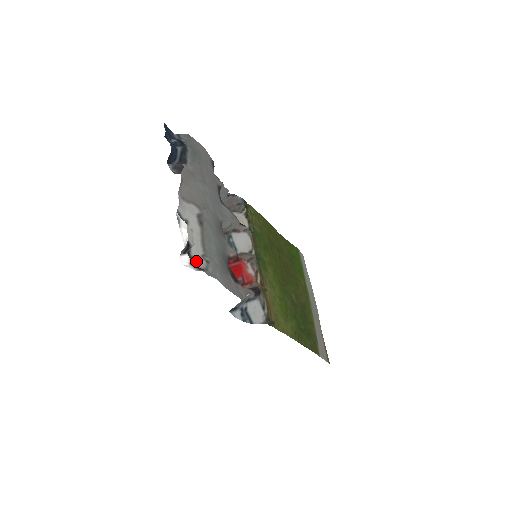
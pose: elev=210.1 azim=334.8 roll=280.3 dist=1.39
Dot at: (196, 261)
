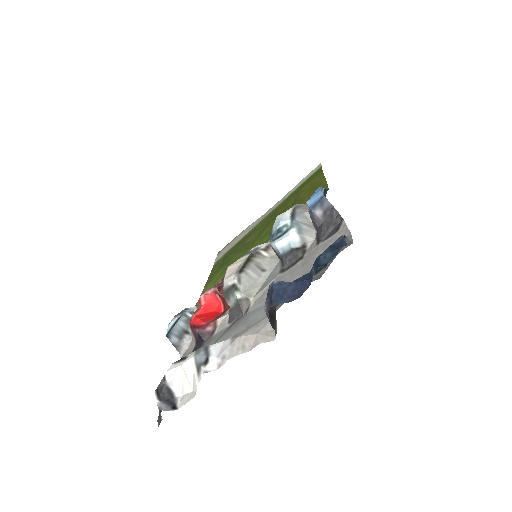
Dot at: occluded
